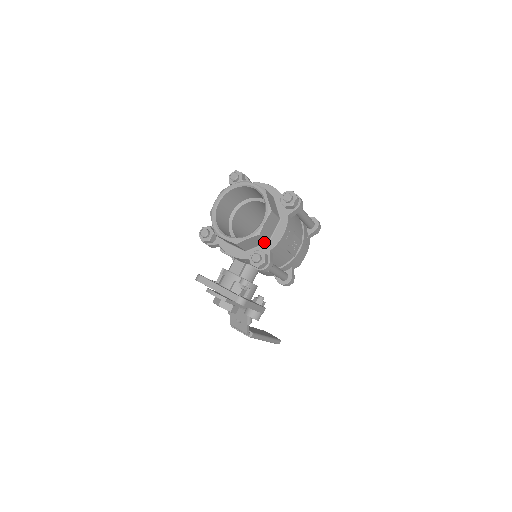
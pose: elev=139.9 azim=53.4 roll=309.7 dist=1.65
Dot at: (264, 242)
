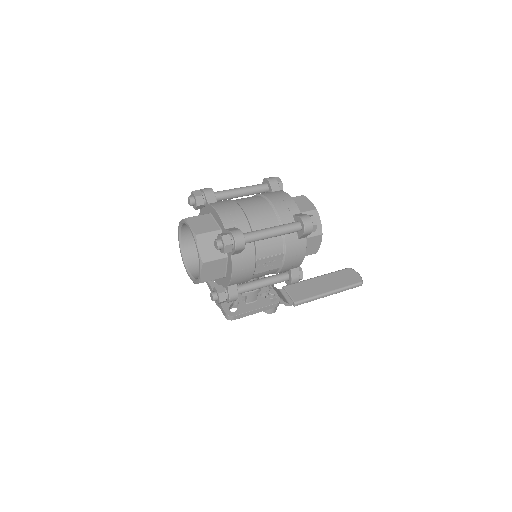
Dot at: (221, 277)
